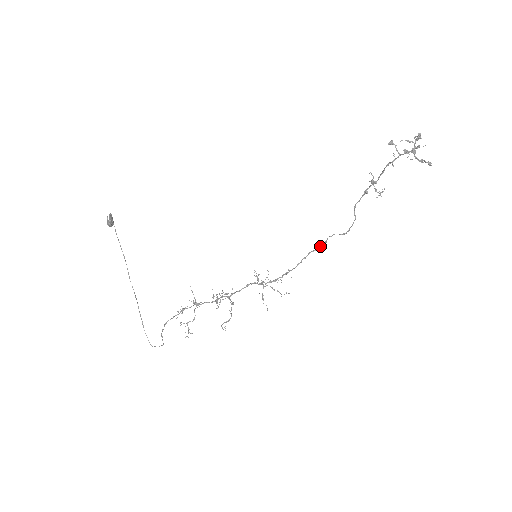
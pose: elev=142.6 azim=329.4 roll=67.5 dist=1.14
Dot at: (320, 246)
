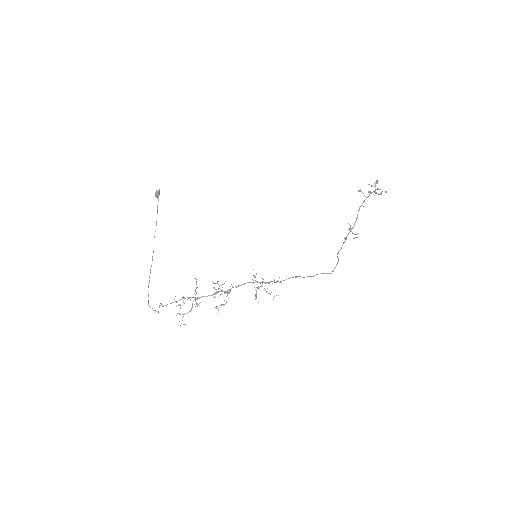
Dot at: (309, 276)
